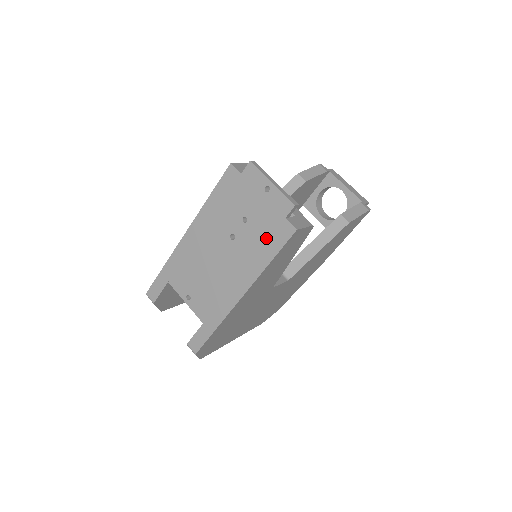
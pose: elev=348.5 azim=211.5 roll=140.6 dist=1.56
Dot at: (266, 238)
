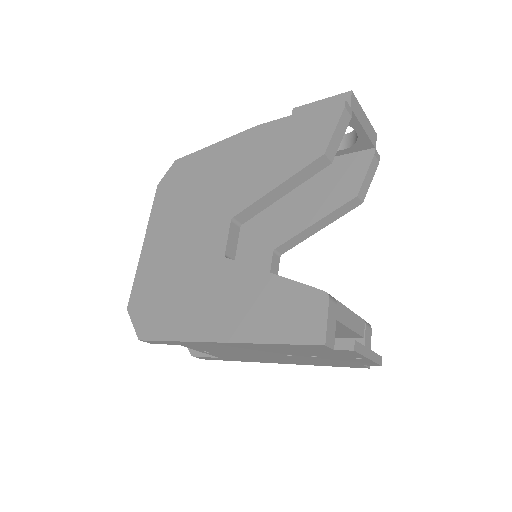
Dot at: (331, 363)
